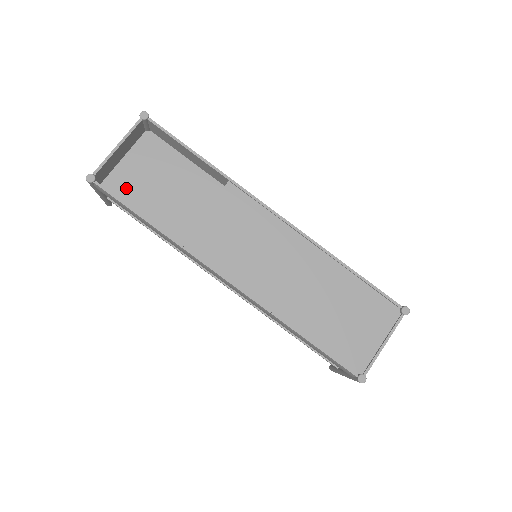
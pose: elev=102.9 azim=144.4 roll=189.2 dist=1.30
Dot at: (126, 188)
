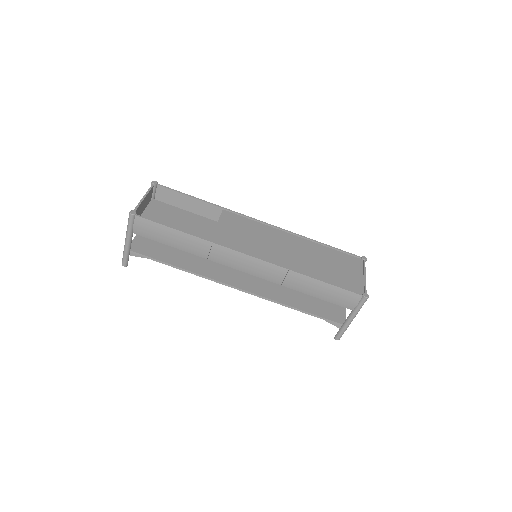
Dot at: occluded
